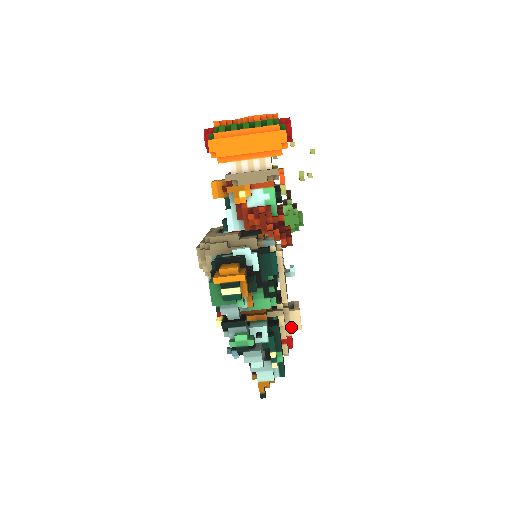
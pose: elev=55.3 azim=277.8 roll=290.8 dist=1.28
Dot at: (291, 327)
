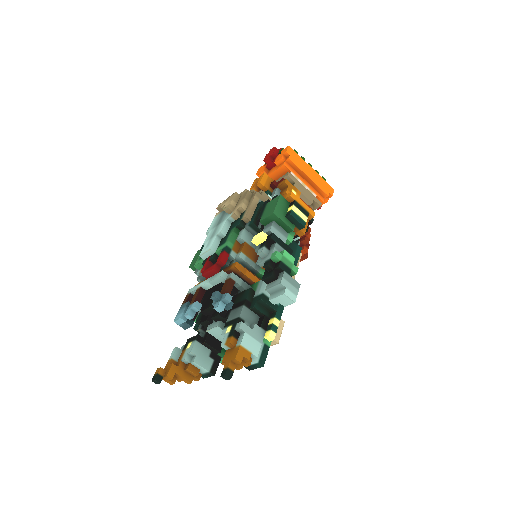
Dot at: occluded
